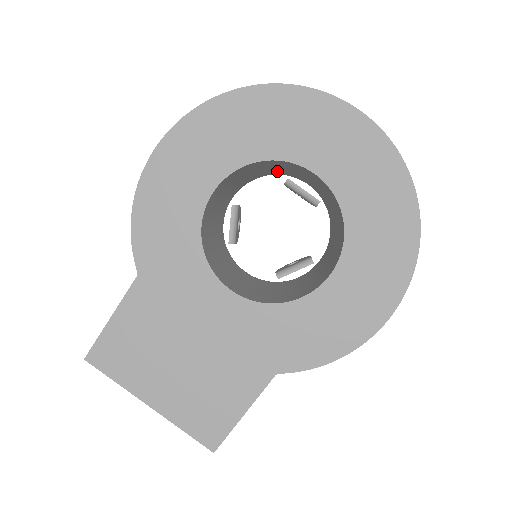
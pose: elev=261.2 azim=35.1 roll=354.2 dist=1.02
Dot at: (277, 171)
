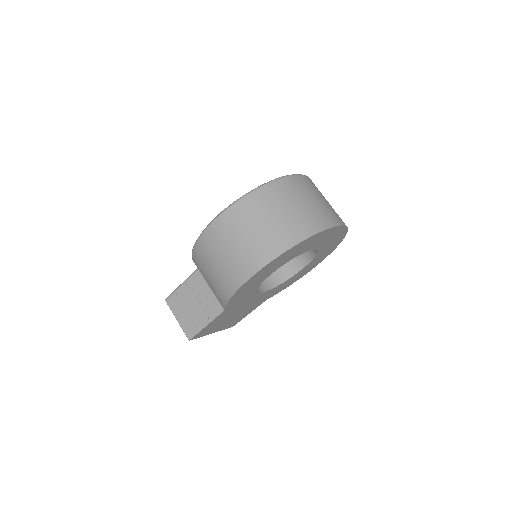
Dot at: occluded
